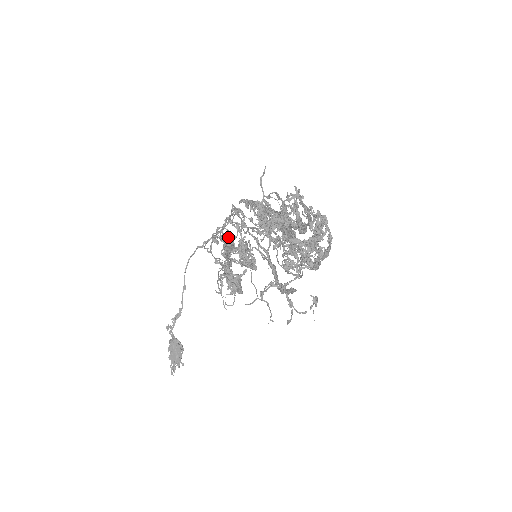
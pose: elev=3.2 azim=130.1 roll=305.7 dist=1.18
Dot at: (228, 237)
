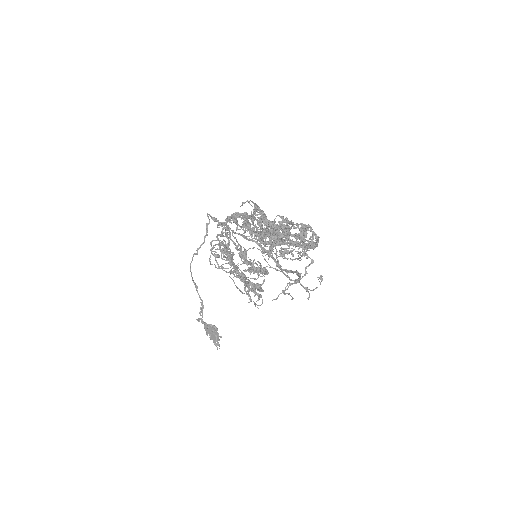
Dot at: (224, 248)
